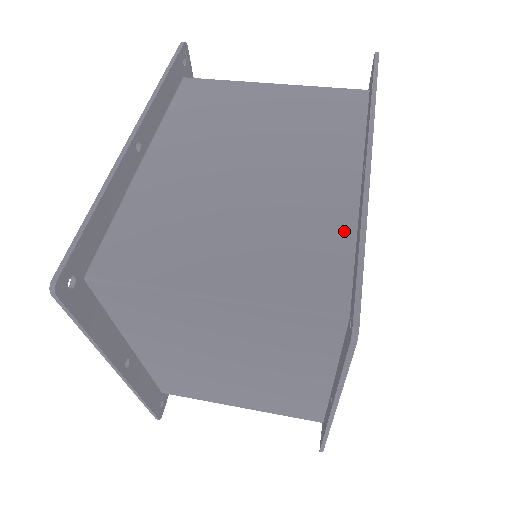
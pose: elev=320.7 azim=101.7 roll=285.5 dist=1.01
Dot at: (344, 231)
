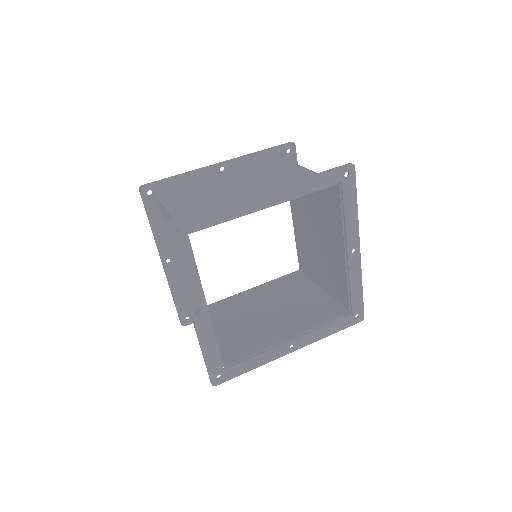
Dot at: occluded
